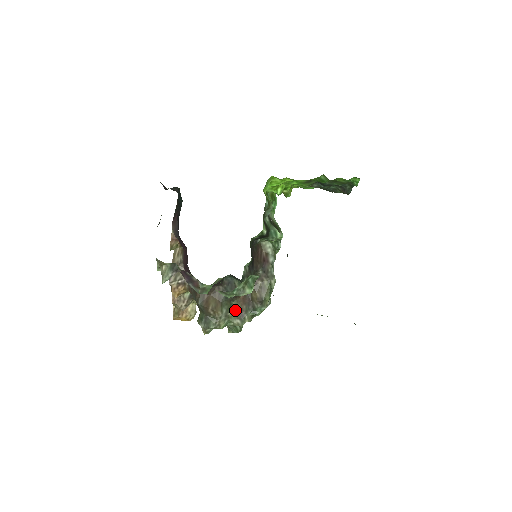
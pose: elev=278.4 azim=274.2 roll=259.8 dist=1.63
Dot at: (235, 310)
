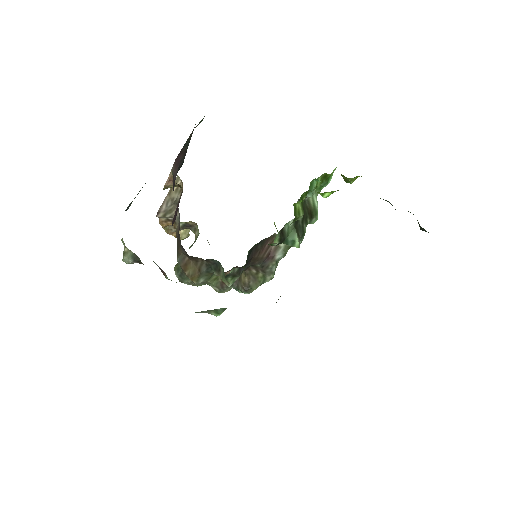
Dot at: (217, 278)
